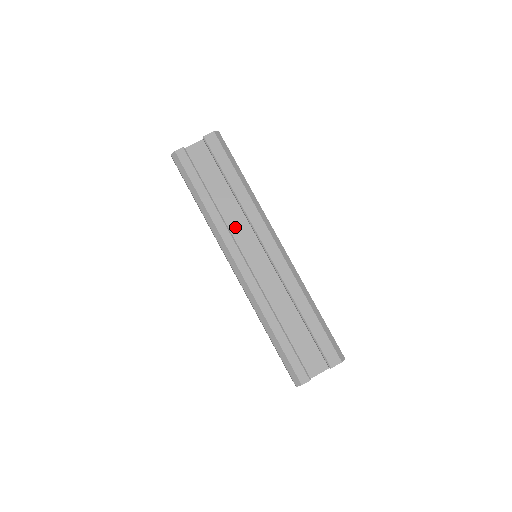
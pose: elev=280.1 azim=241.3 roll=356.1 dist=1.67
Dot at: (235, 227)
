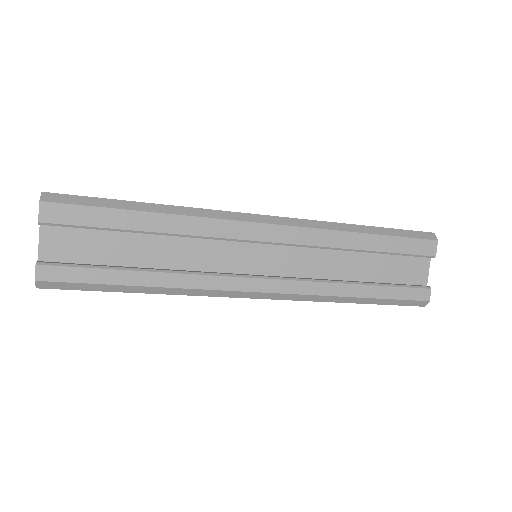
Dot at: (206, 261)
